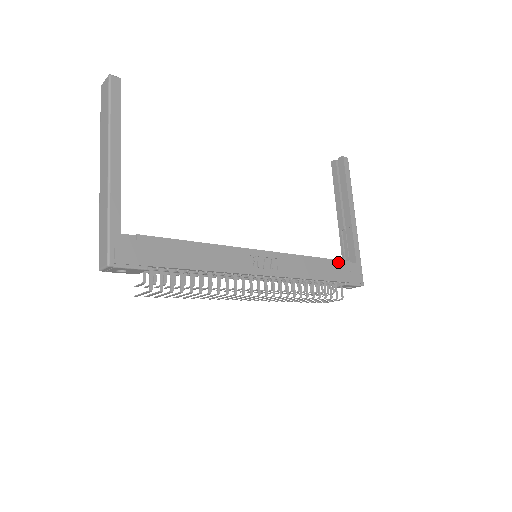
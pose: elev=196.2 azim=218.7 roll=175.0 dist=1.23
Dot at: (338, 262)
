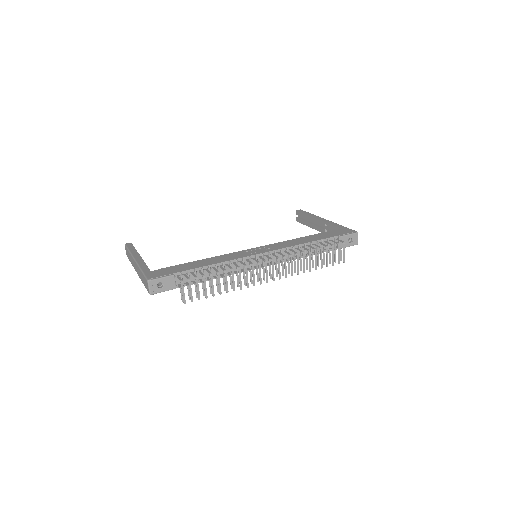
Dot at: (324, 233)
